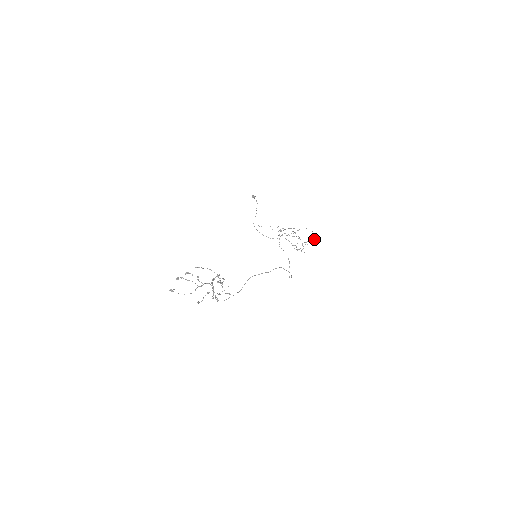
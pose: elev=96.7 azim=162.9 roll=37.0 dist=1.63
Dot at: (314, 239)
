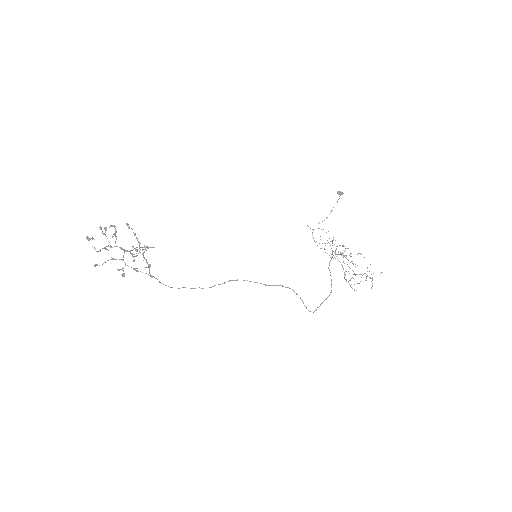
Dot at: occluded
